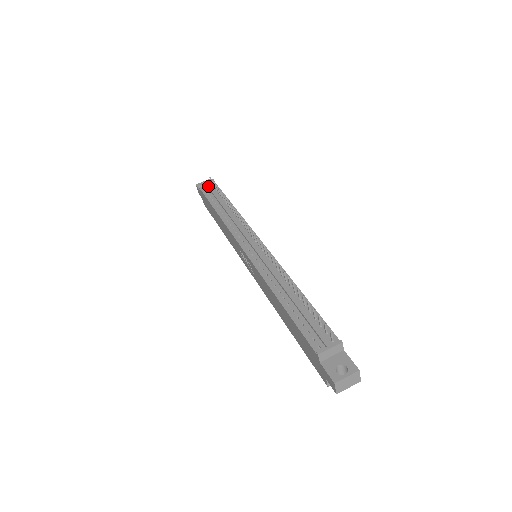
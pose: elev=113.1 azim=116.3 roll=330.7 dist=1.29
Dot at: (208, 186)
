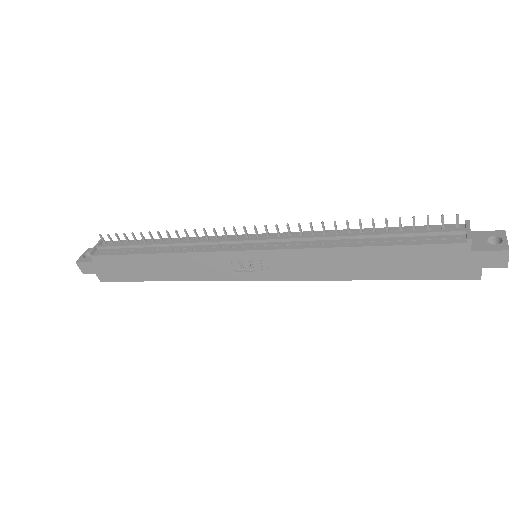
Dot at: (105, 246)
